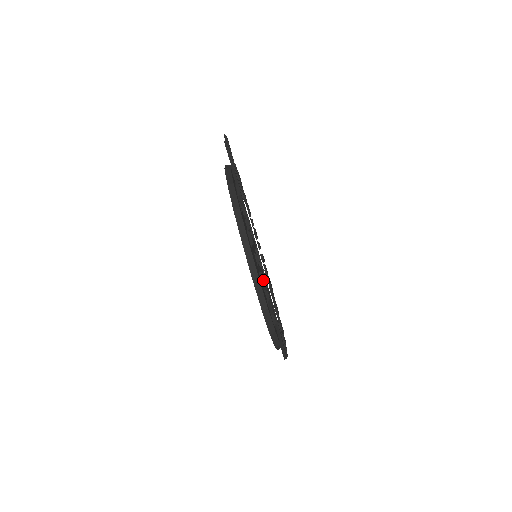
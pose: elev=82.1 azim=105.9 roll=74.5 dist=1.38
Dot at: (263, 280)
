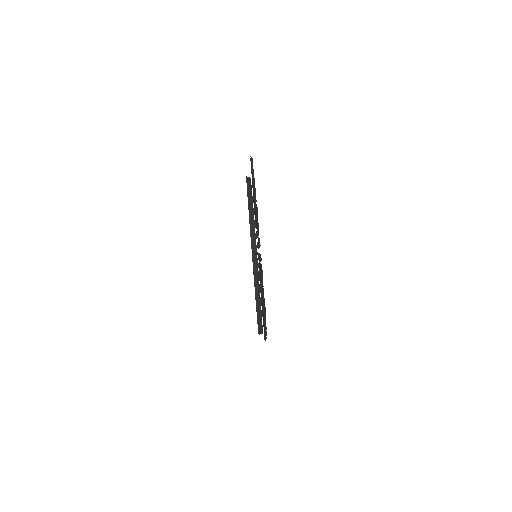
Dot at: (259, 245)
